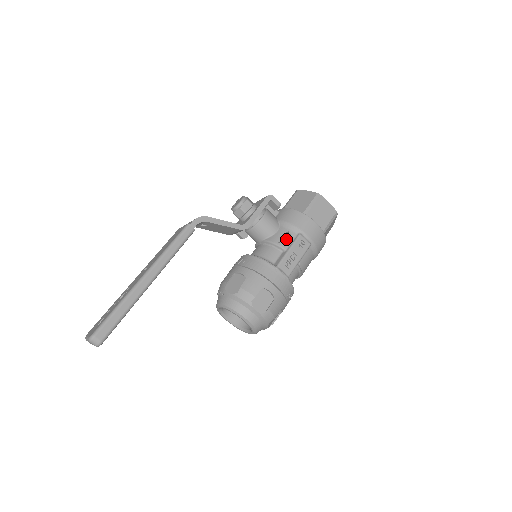
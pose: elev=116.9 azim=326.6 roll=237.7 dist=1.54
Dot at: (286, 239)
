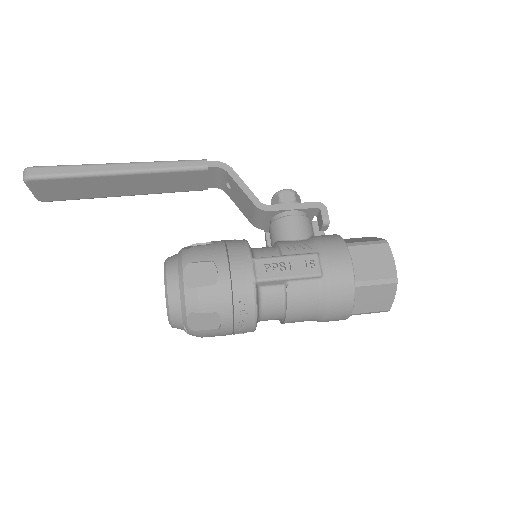
Dot at: (296, 247)
